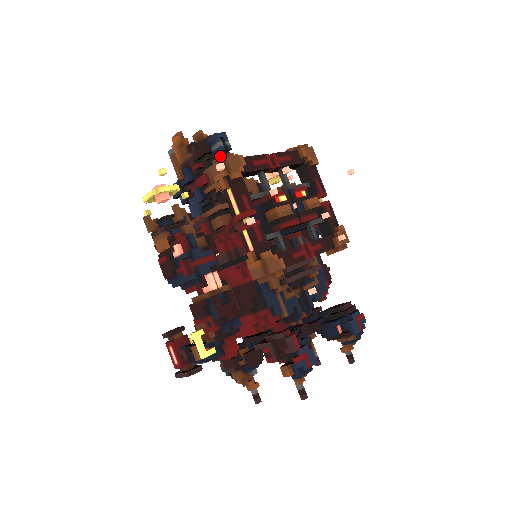
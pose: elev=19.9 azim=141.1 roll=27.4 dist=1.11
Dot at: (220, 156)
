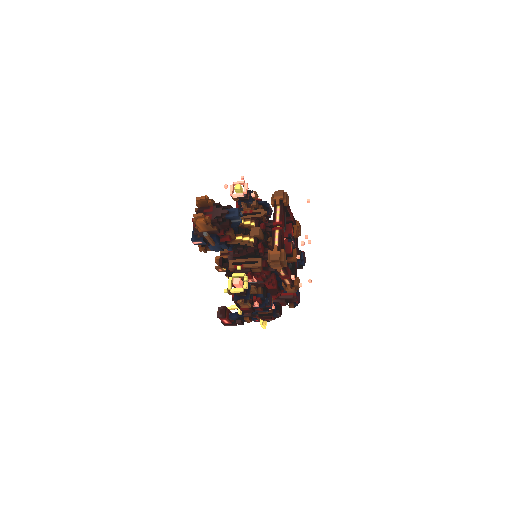
Dot at: (278, 260)
